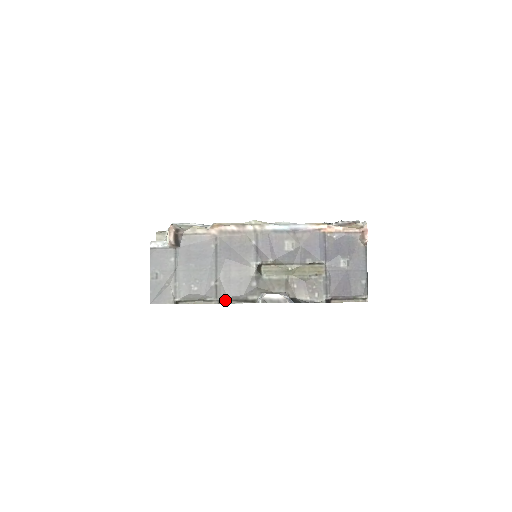
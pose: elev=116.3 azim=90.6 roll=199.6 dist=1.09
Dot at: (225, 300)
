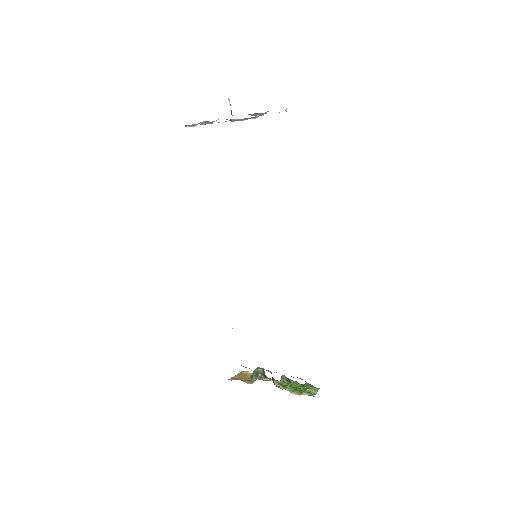
Dot at: occluded
